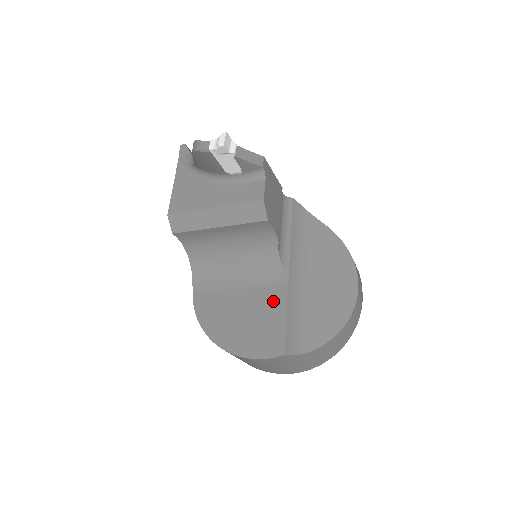
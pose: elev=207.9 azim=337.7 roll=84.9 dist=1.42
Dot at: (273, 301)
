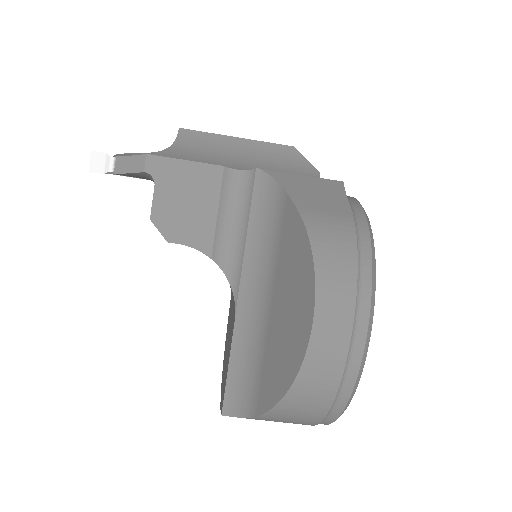
Dot at: (231, 335)
